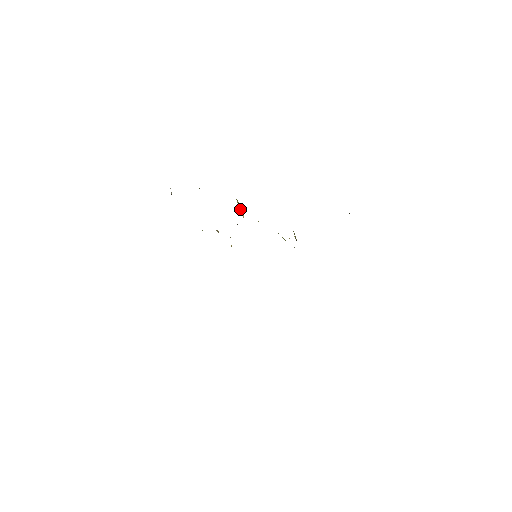
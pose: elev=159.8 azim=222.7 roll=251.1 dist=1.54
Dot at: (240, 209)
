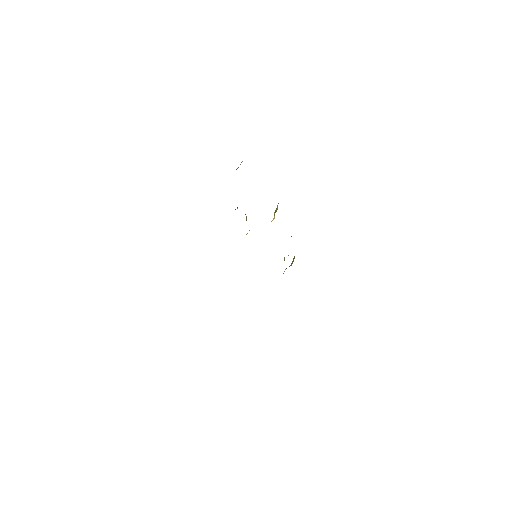
Dot at: occluded
